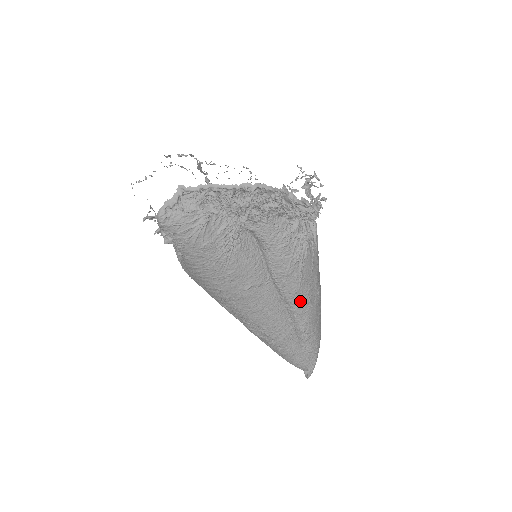
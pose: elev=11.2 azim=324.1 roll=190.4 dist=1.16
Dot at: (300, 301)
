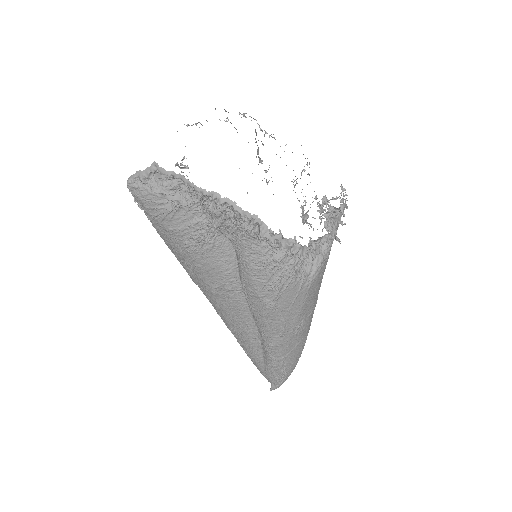
Dot at: (269, 325)
